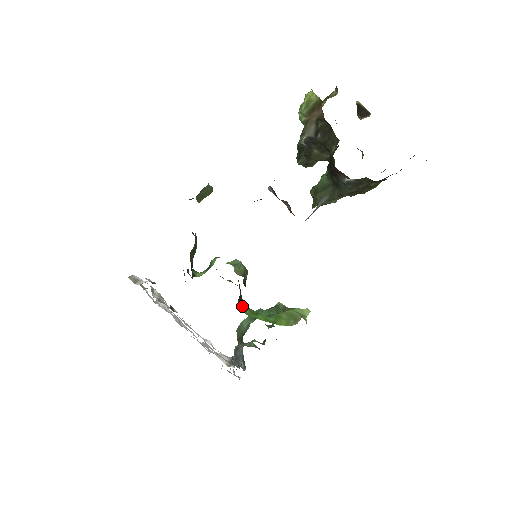
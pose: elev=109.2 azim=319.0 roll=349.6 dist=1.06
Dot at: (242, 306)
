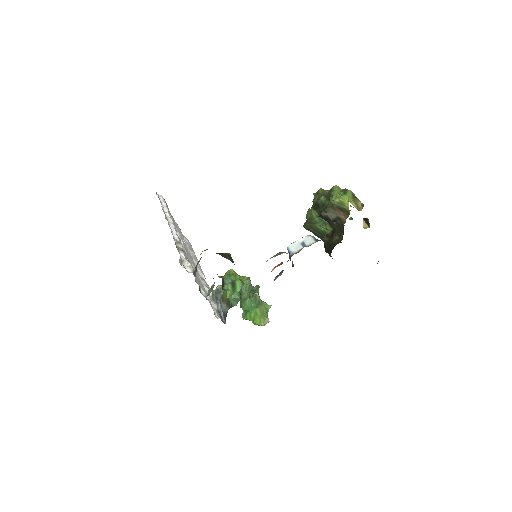
Dot at: (240, 302)
